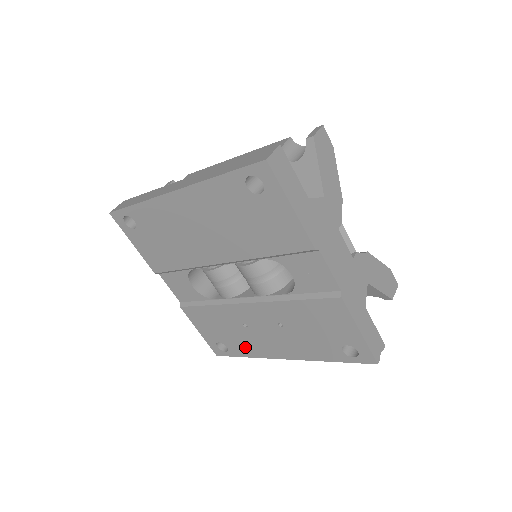
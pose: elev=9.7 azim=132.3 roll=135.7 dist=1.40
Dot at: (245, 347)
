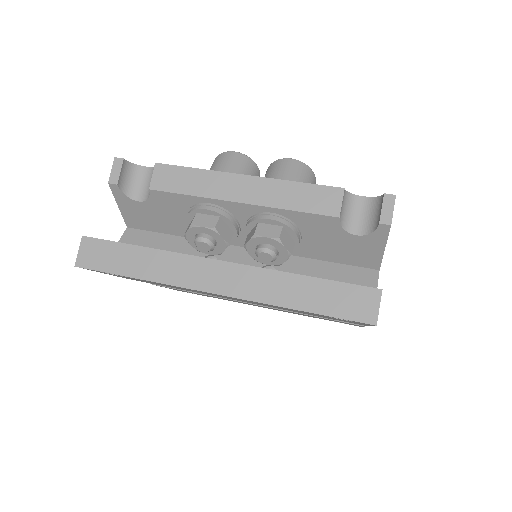
Dot at: (223, 299)
